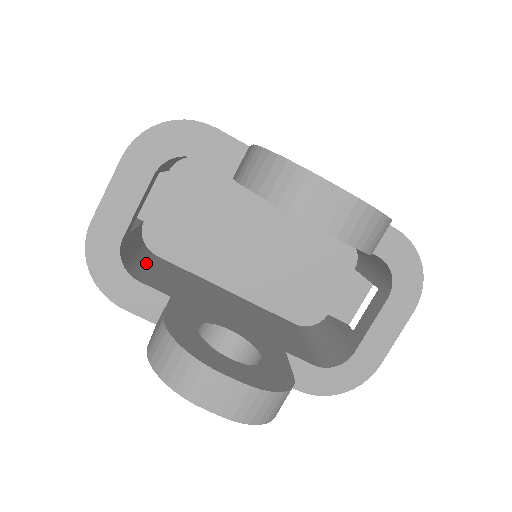
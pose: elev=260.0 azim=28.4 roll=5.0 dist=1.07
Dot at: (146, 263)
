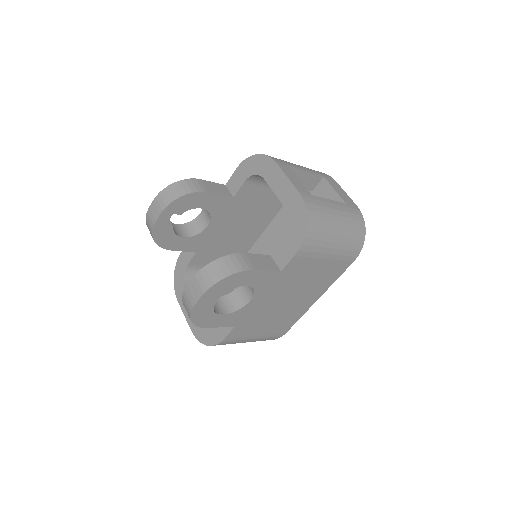
Dot at: occluded
